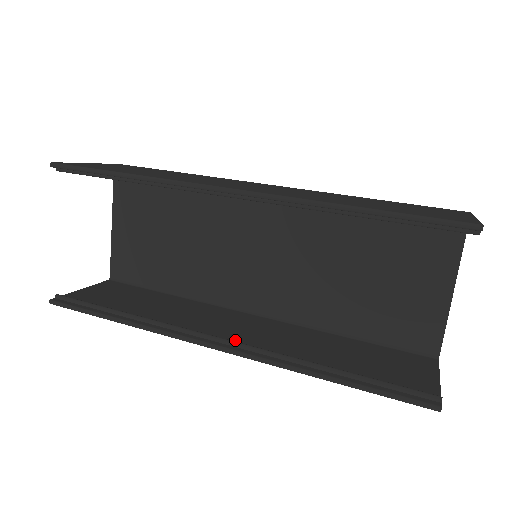
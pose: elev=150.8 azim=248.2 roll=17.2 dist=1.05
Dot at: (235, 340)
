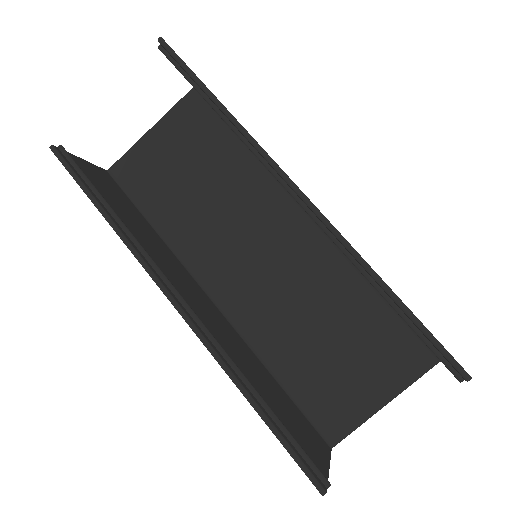
Dot at: occluded
